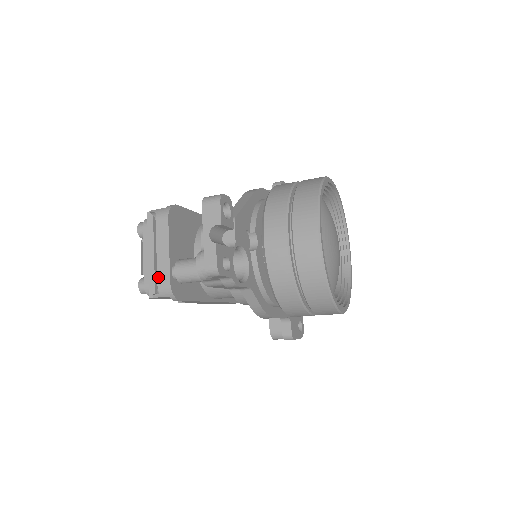
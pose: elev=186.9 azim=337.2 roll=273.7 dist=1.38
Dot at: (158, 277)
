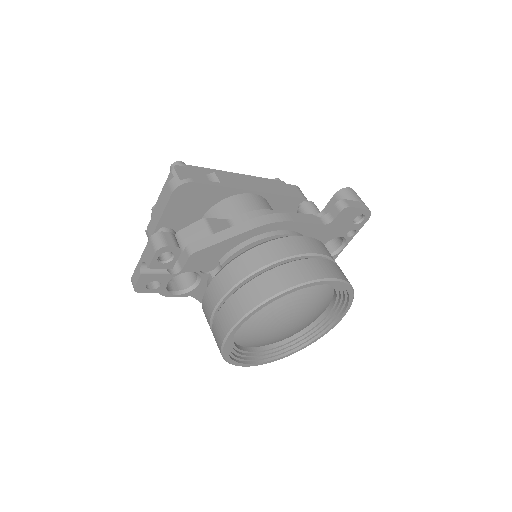
Dot at: (149, 225)
